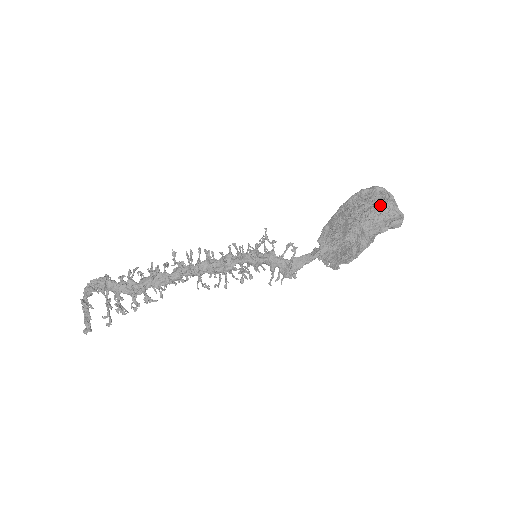
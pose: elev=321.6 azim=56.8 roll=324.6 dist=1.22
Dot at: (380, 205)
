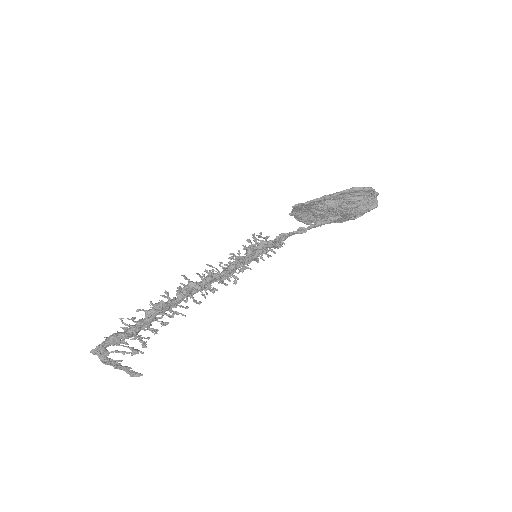
Dot at: (367, 203)
